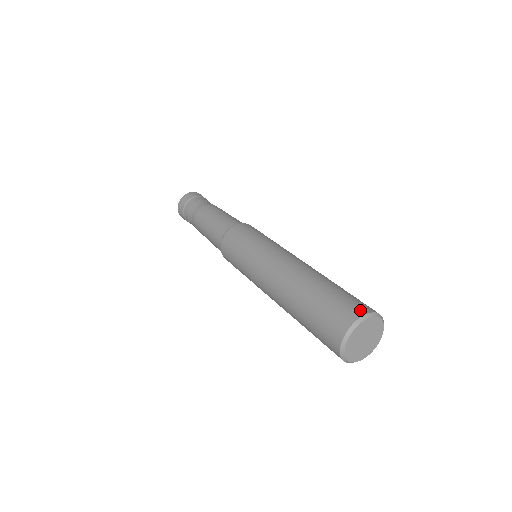
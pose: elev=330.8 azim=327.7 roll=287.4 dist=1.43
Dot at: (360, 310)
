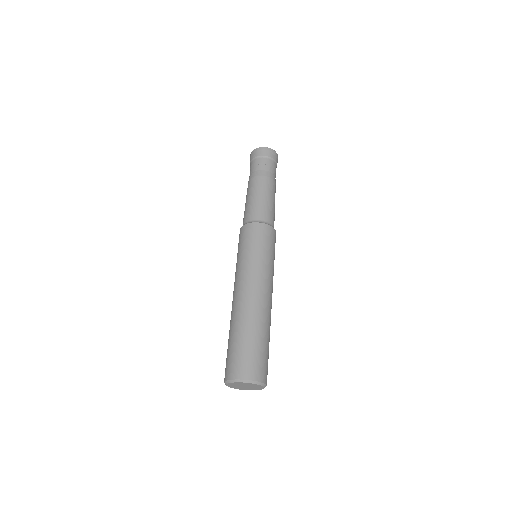
Dot at: (258, 376)
